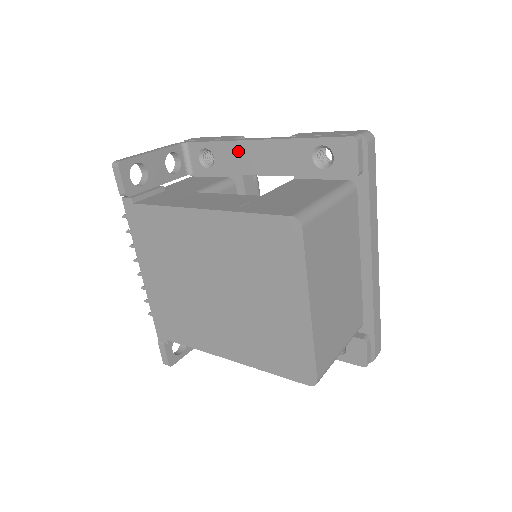
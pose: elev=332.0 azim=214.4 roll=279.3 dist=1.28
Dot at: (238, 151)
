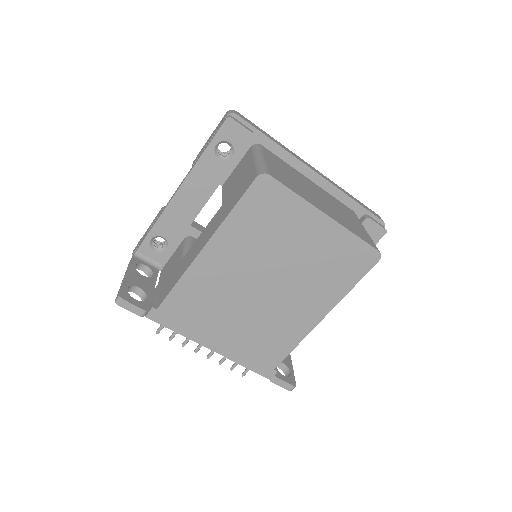
Dot at: (173, 213)
